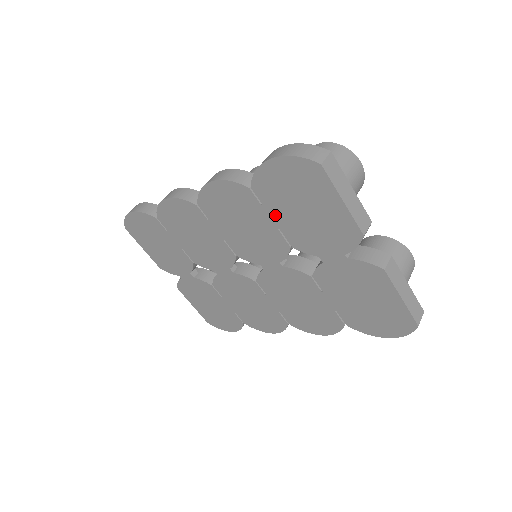
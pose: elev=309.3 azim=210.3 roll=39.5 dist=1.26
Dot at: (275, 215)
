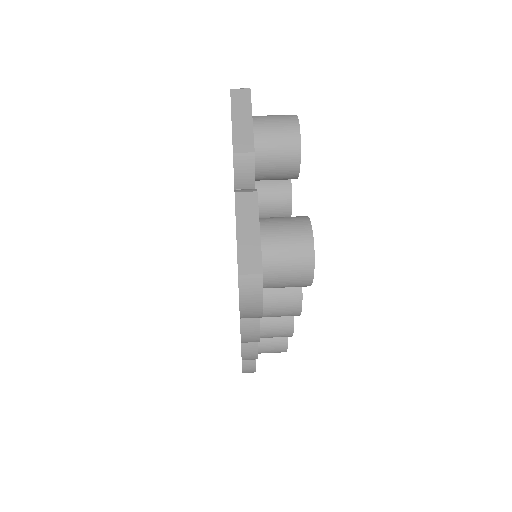
Dot at: occluded
